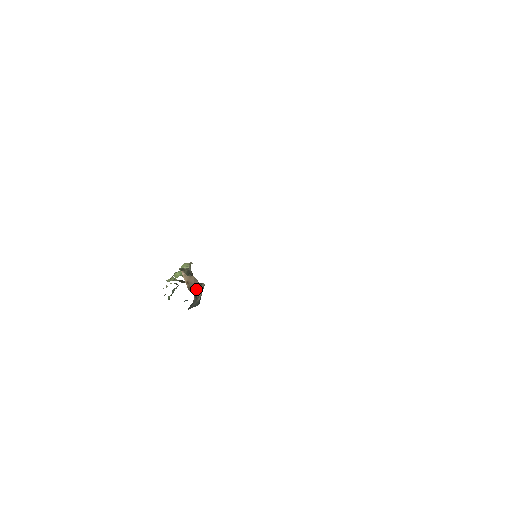
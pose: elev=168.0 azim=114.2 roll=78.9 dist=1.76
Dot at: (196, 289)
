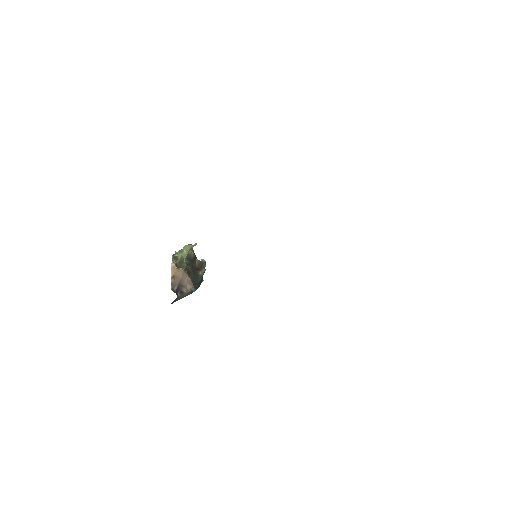
Dot at: (183, 284)
